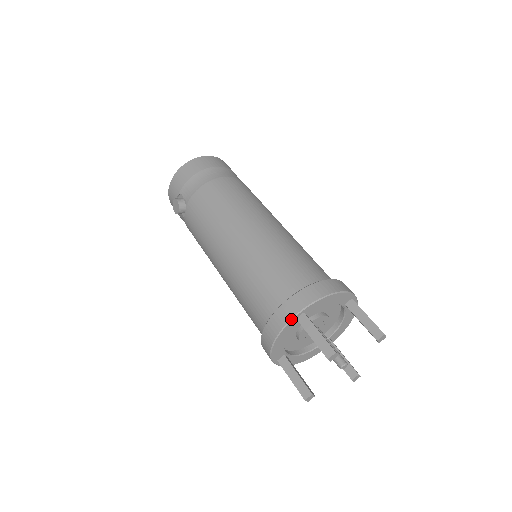
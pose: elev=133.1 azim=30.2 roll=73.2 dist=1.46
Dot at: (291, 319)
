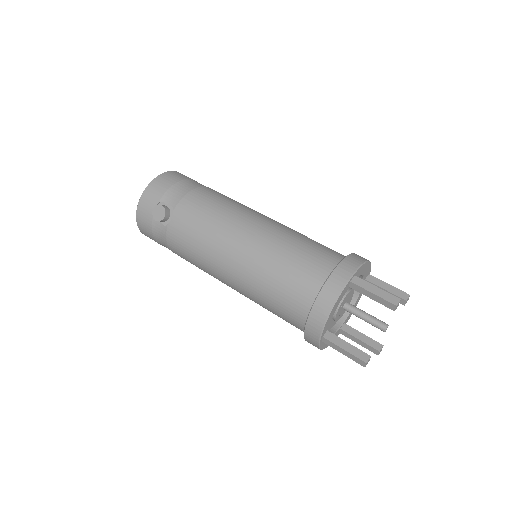
Dot at: (348, 281)
